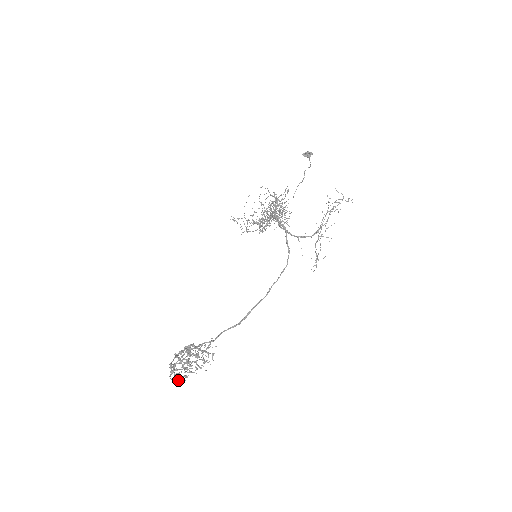
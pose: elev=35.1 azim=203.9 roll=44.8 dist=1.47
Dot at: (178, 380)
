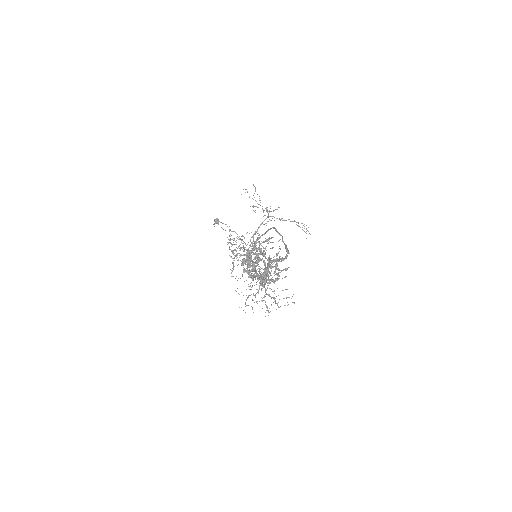
Dot at: (277, 279)
